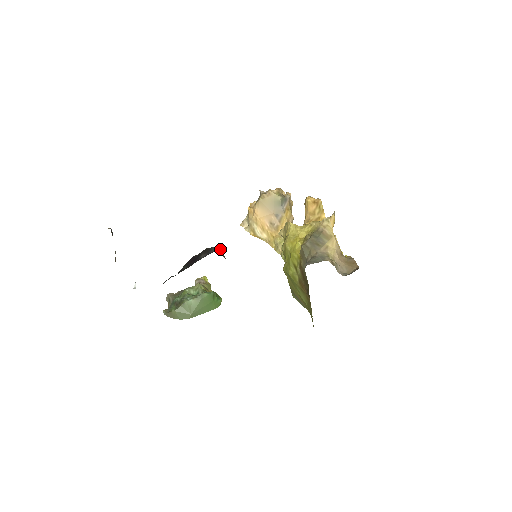
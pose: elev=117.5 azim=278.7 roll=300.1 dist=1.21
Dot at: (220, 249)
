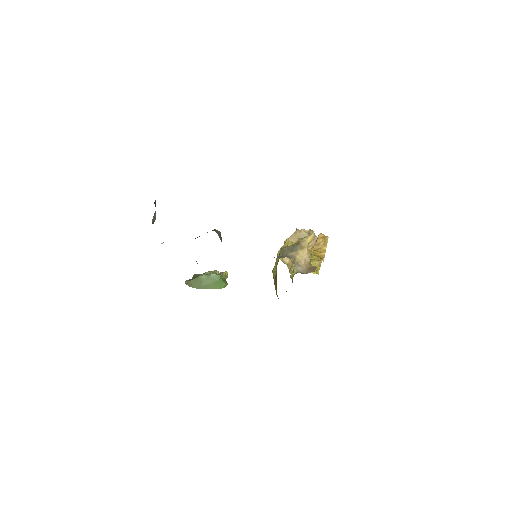
Dot at: (219, 232)
